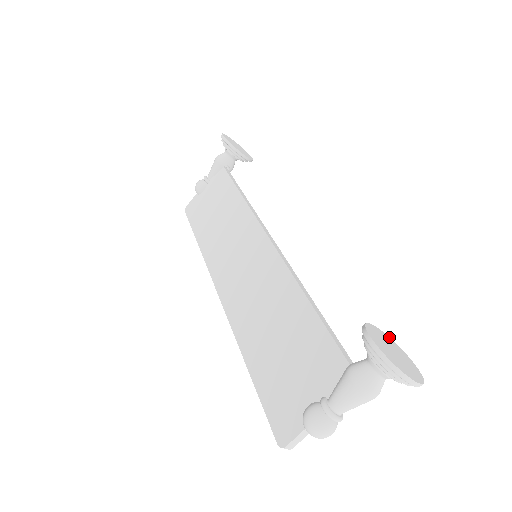
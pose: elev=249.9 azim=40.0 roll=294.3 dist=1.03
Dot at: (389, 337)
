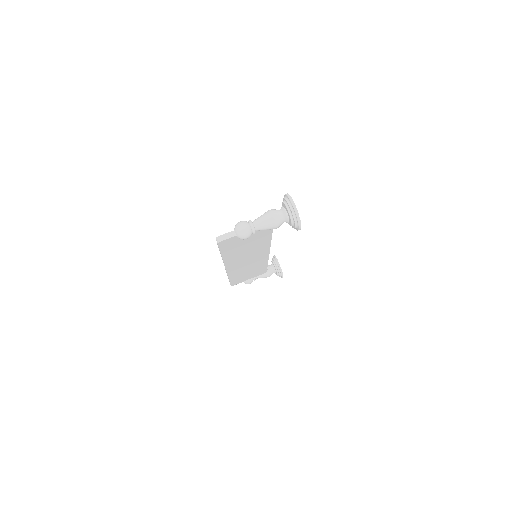
Dot at: occluded
